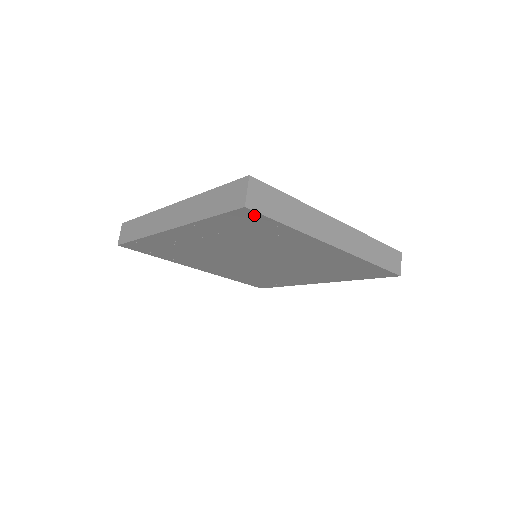
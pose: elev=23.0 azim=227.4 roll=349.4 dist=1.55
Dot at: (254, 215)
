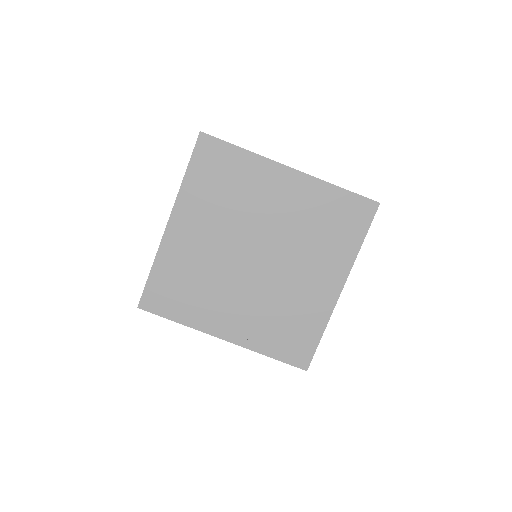
Dot at: (211, 142)
